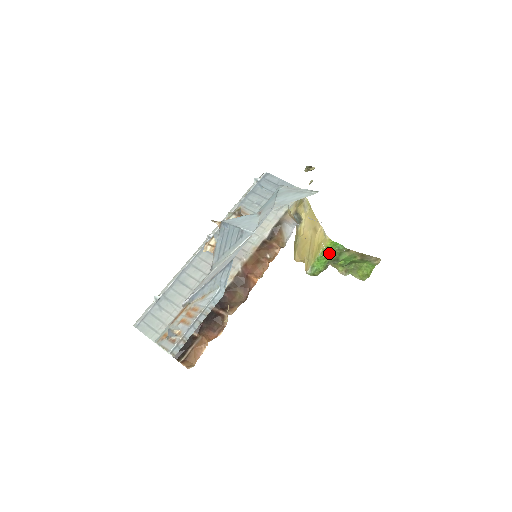
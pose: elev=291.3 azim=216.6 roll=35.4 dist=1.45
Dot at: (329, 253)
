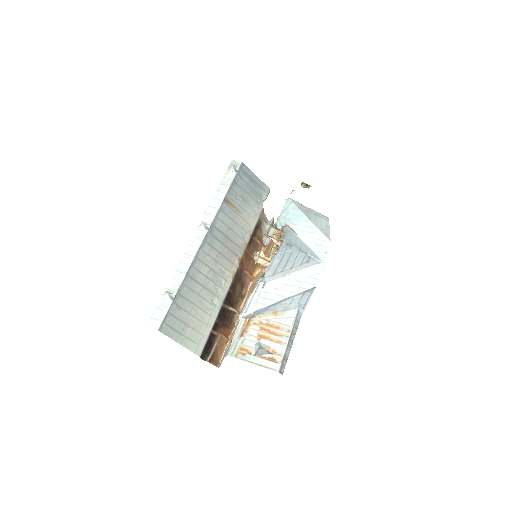
Dot at: occluded
